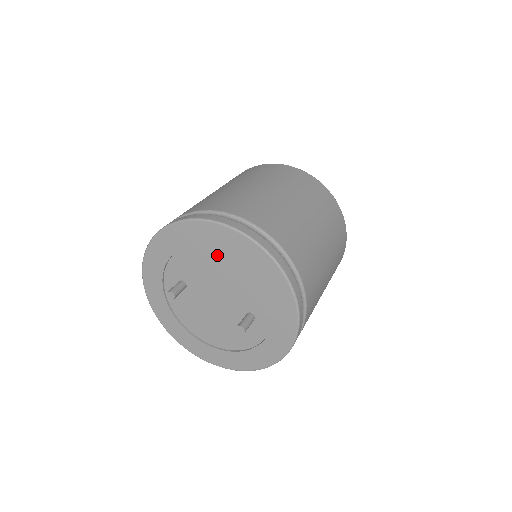
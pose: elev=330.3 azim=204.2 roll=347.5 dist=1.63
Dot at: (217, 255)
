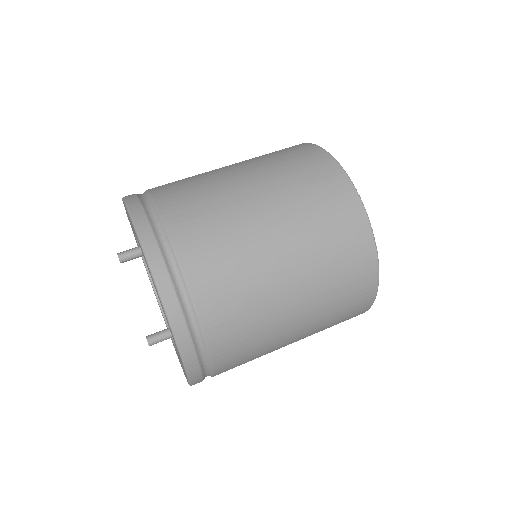
Dot at: occluded
